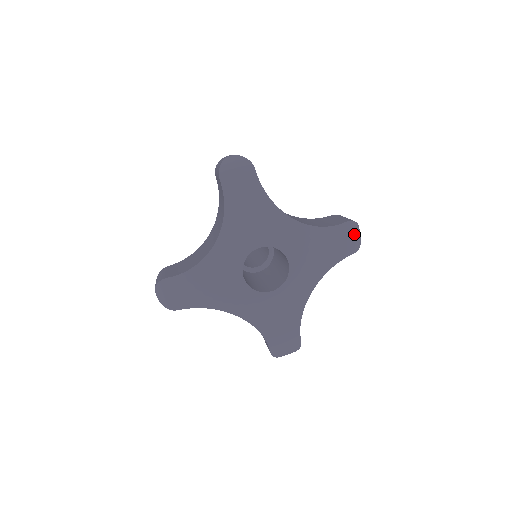
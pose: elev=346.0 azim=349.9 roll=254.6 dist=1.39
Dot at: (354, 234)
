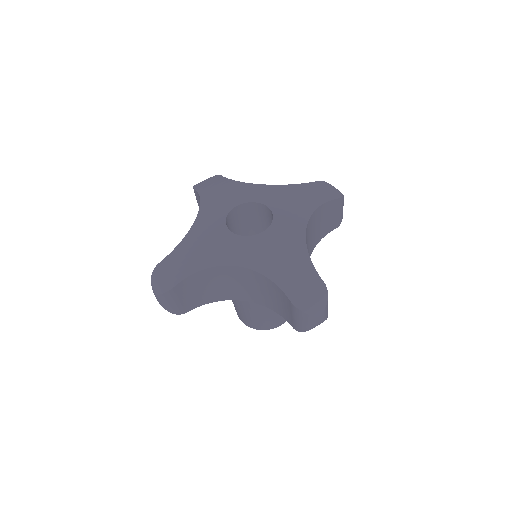
Dot at: (330, 188)
